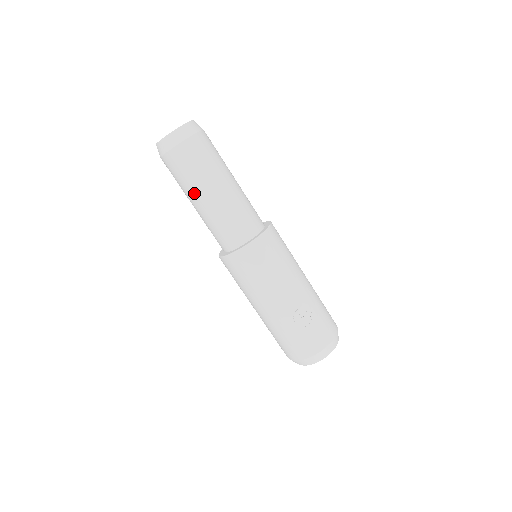
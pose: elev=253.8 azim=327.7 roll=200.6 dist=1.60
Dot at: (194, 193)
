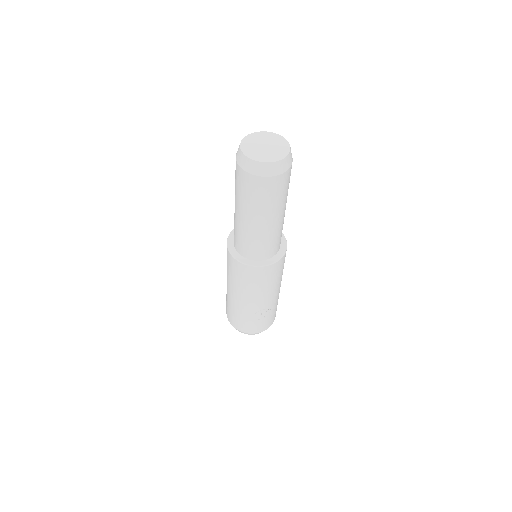
Dot at: (248, 212)
